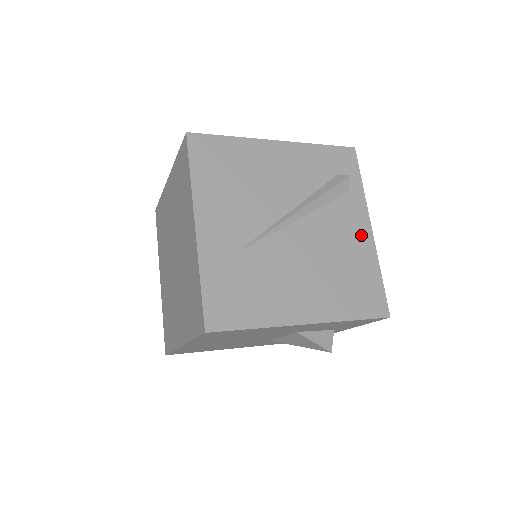
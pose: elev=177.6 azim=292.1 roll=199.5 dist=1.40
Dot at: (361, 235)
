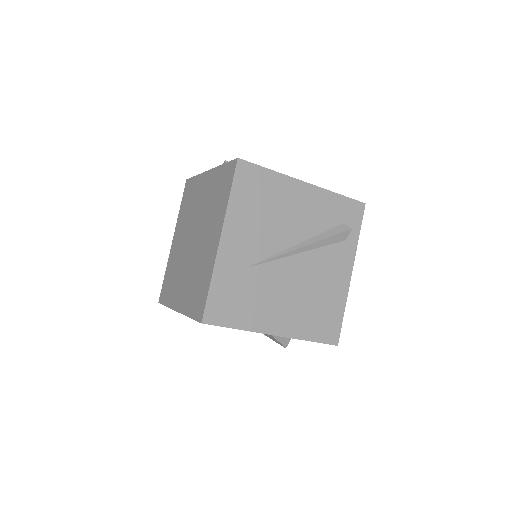
Dot at: (341, 278)
